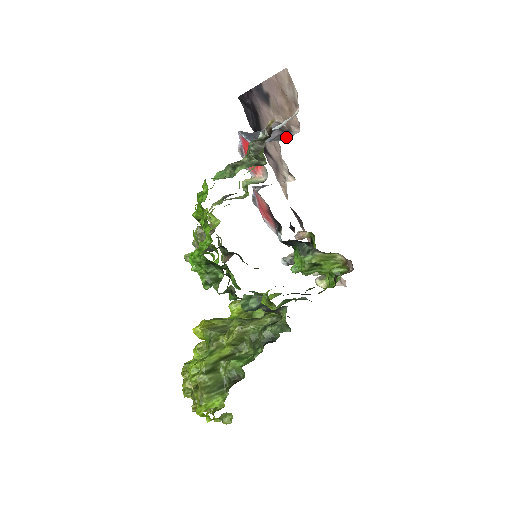
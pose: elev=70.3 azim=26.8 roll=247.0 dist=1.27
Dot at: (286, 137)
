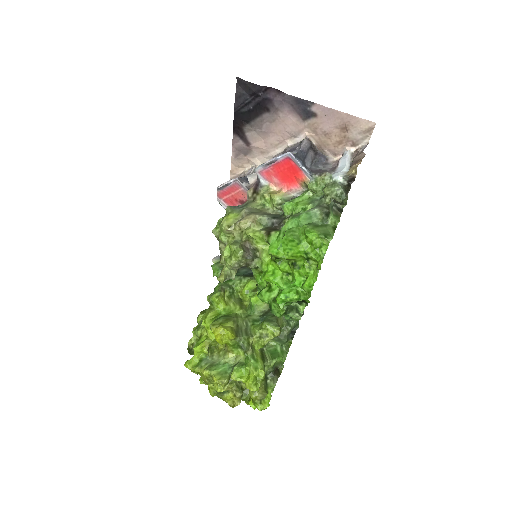
Dot at: (327, 164)
